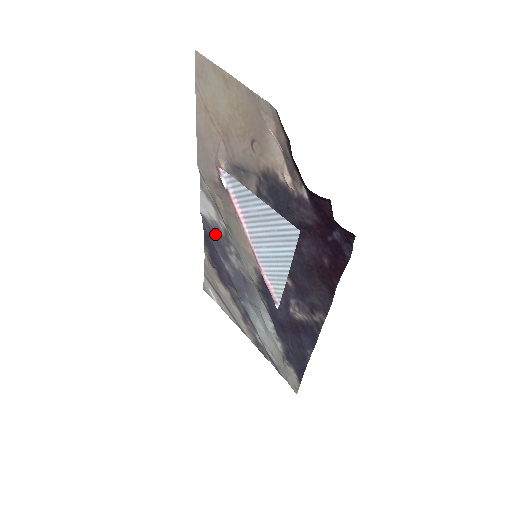
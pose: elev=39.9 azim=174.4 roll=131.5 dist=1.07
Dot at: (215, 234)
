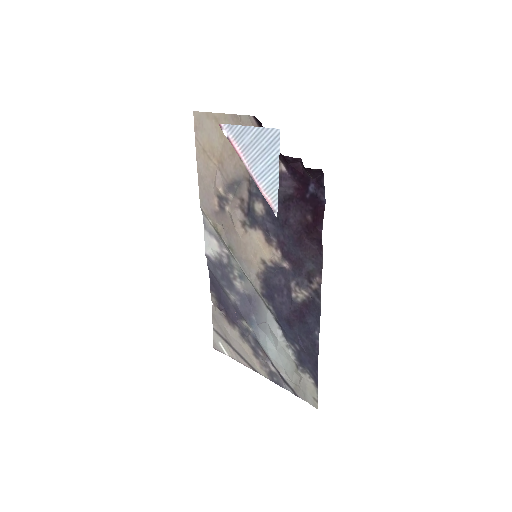
Dot at: (220, 268)
